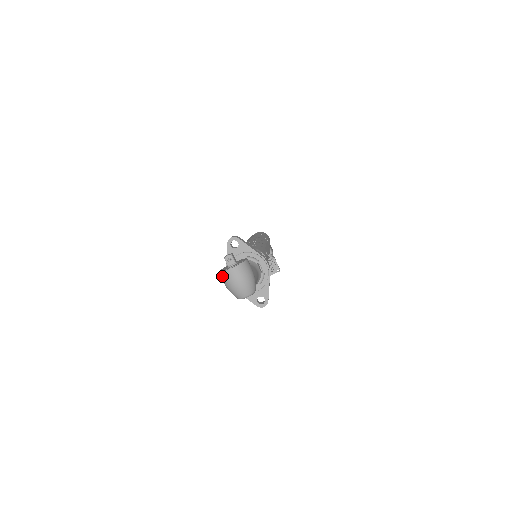
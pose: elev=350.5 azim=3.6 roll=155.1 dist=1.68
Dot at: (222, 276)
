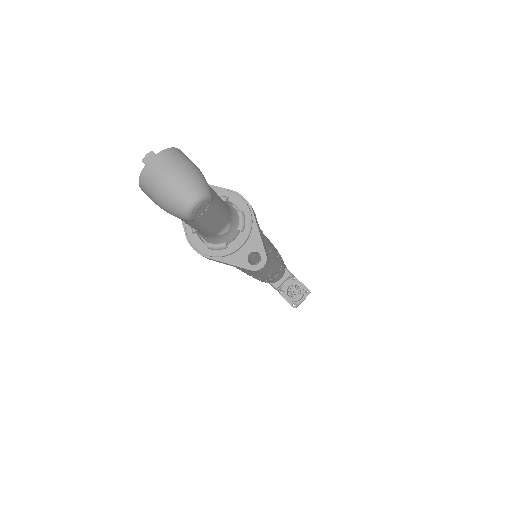
Dot at: (143, 185)
